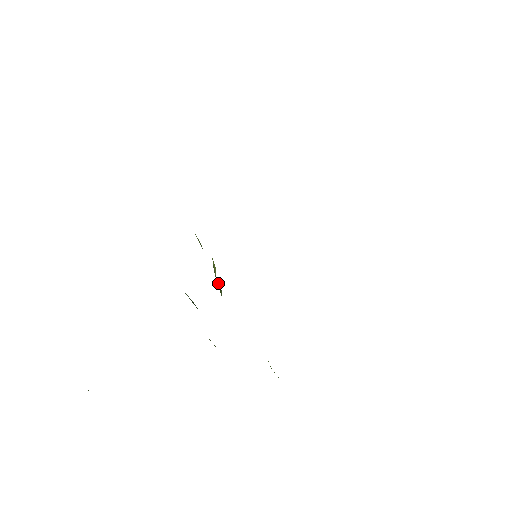
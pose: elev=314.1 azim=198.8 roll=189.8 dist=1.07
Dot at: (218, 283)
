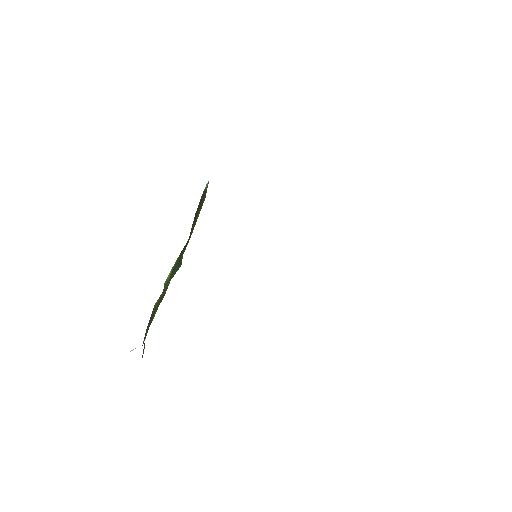
Dot at: occluded
